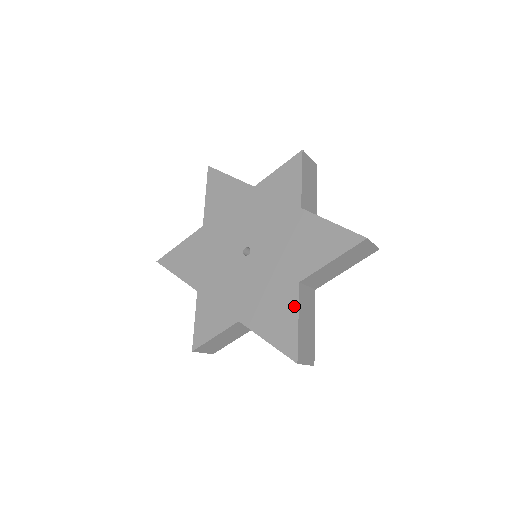
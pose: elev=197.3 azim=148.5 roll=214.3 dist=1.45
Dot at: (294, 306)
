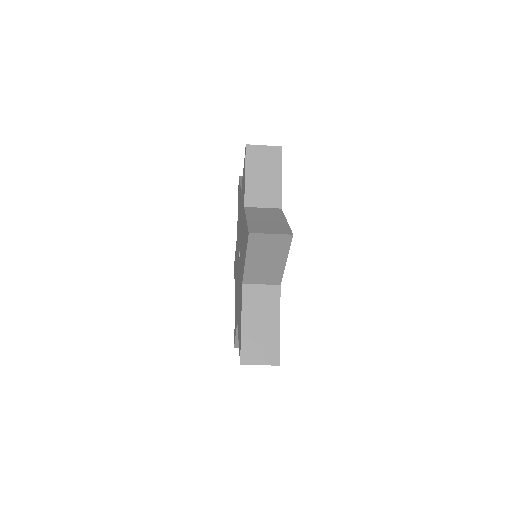
Dot at: (241, 308)
